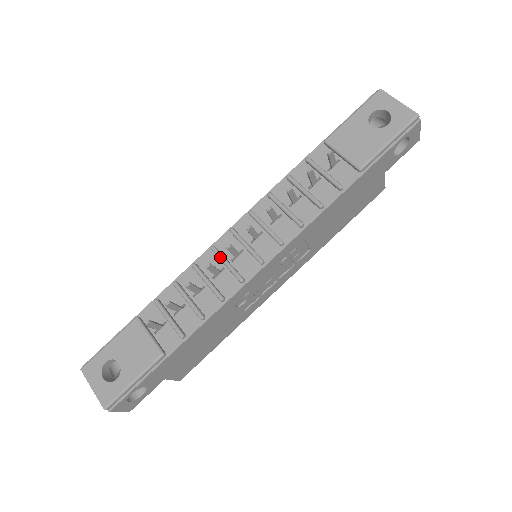
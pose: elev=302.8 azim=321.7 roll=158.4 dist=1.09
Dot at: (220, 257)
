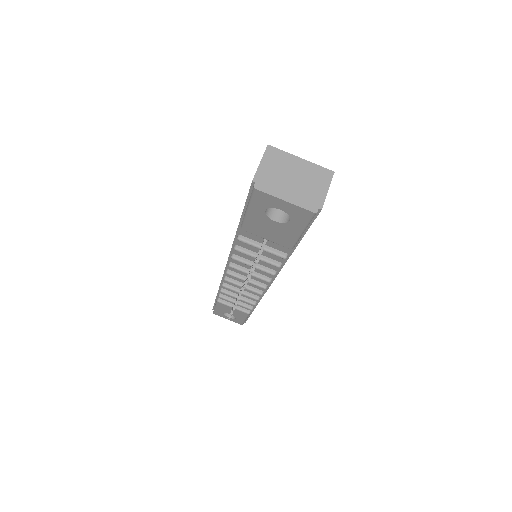
Dot at: occluded
